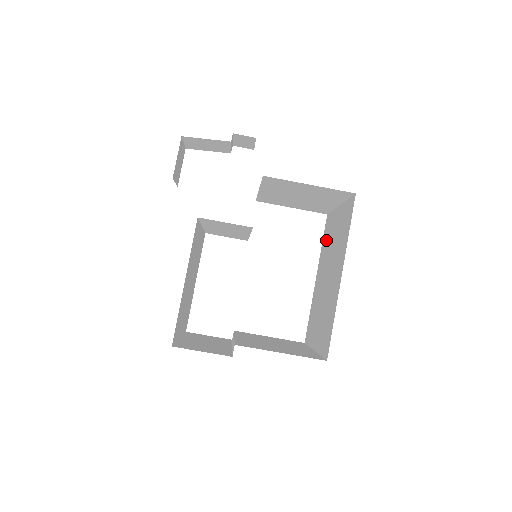
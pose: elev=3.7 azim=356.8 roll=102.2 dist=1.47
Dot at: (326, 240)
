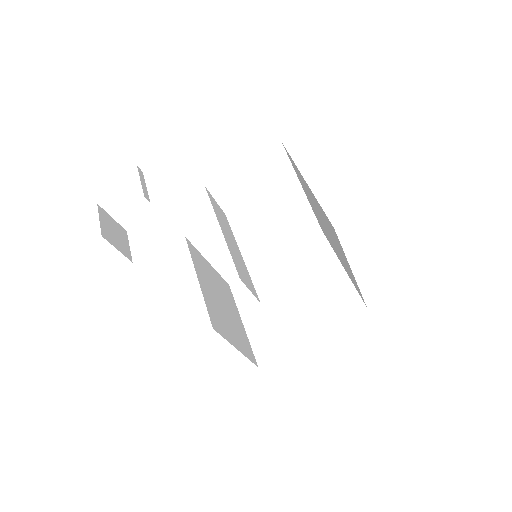
Dot at: occluded
